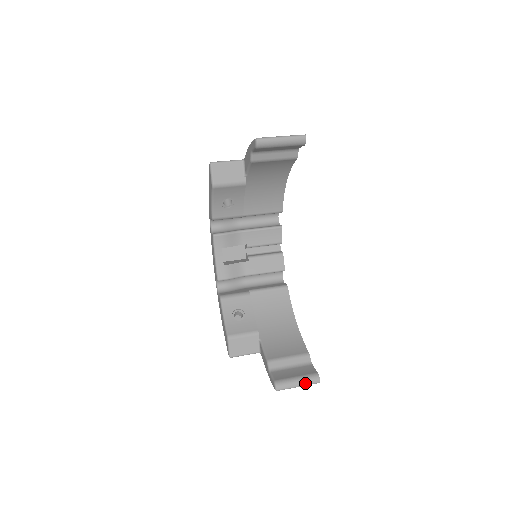
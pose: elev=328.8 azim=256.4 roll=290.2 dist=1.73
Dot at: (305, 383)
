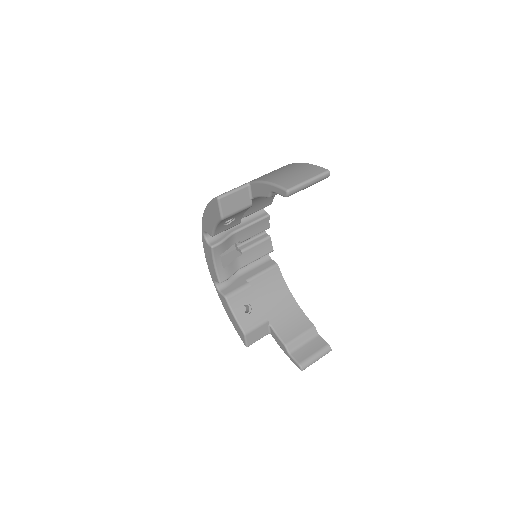
Dot at: (321, 356)
